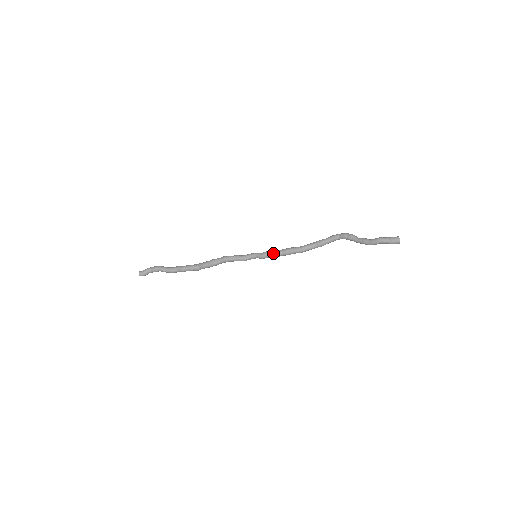
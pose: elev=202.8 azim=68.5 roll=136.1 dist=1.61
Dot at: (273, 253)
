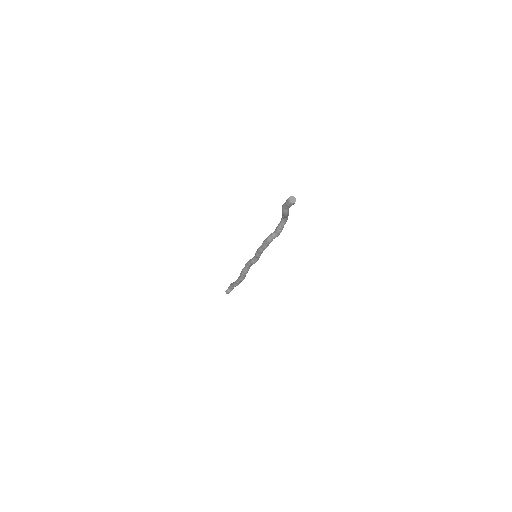
Dot at: (258, 249)
